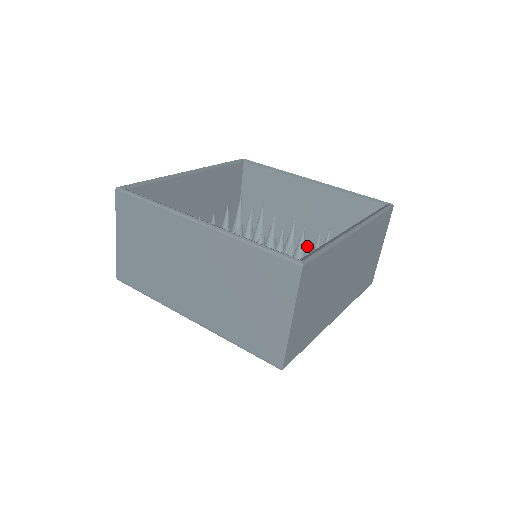
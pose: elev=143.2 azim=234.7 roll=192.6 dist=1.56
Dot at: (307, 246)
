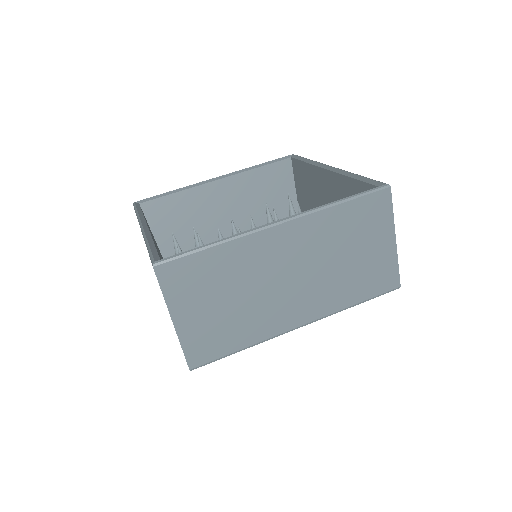
Dot at: occluded
